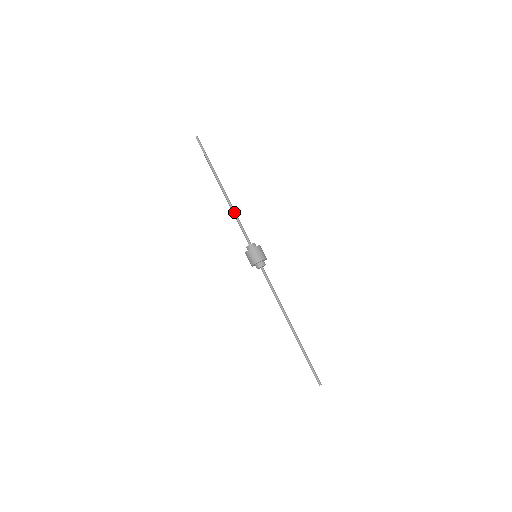
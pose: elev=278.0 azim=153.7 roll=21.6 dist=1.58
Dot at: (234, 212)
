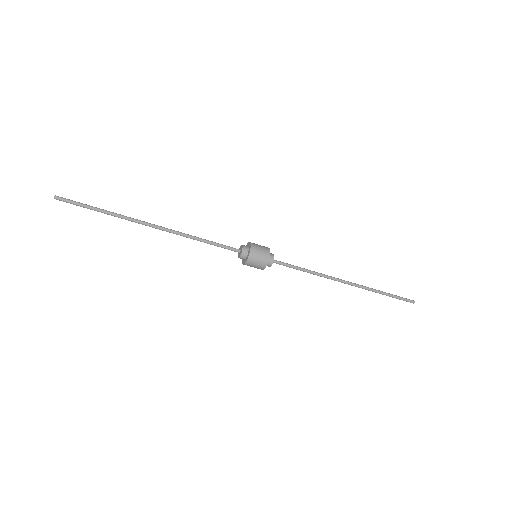
Dot at: (190, 238)
